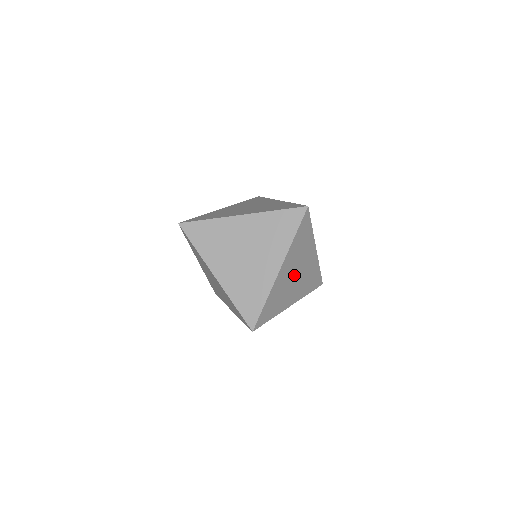
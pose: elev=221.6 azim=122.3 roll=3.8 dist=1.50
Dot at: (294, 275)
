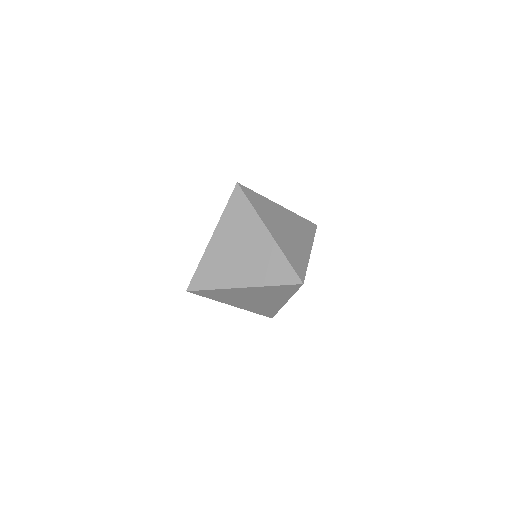
Dot at: (251, 298)
